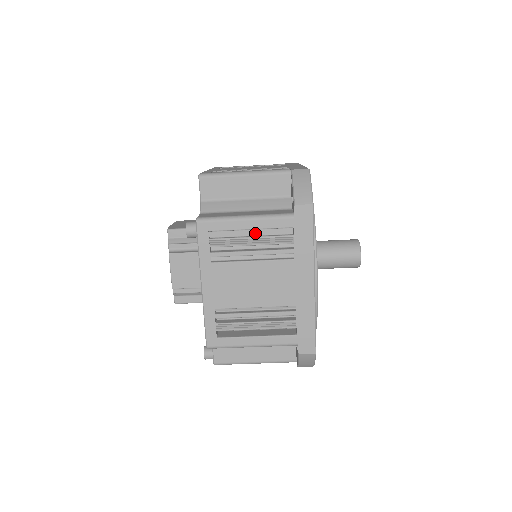
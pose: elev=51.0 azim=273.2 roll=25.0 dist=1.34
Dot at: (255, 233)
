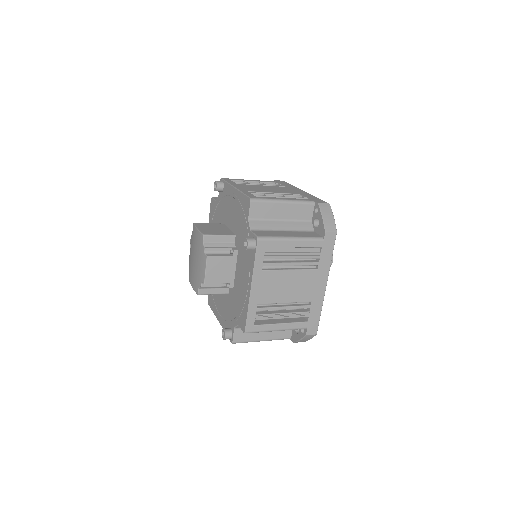
Dot at: (295, 250)
